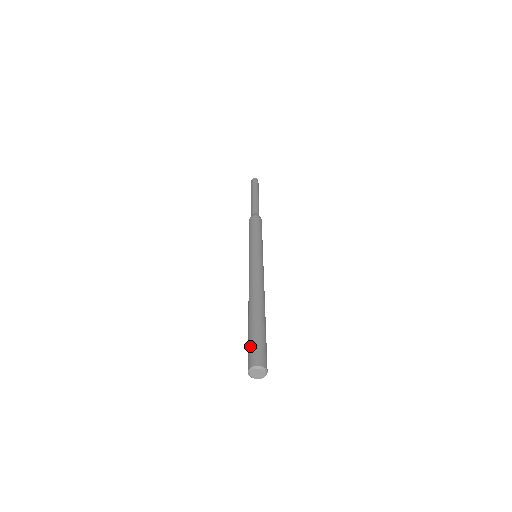
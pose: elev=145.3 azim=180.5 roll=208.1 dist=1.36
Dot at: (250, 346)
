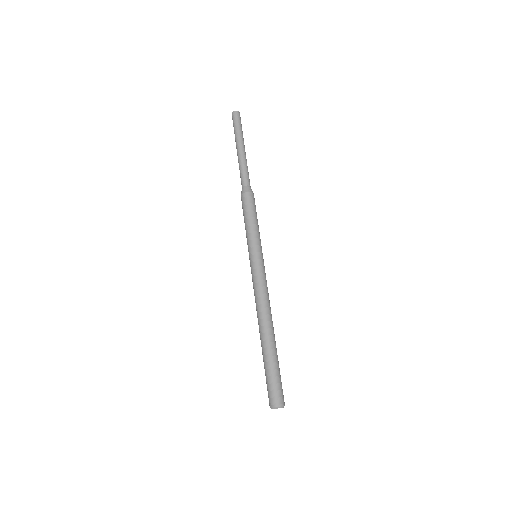
Dot at: (271, 383)
